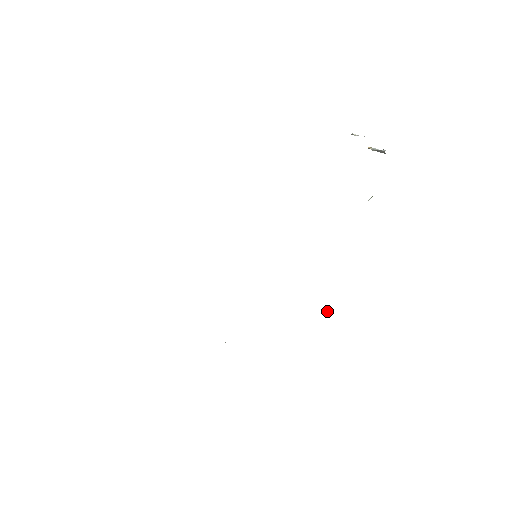
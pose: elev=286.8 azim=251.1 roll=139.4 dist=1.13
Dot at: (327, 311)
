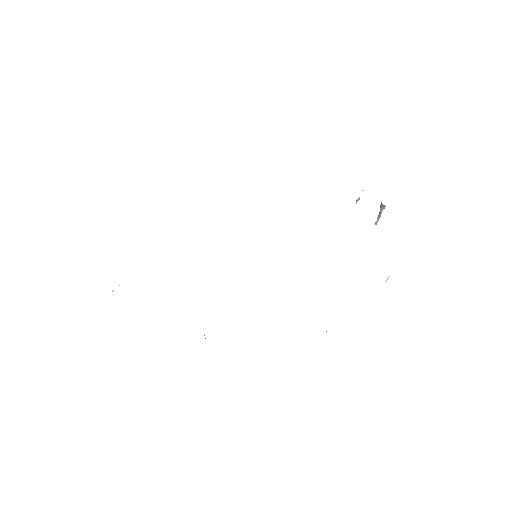
Dot at: occluded
